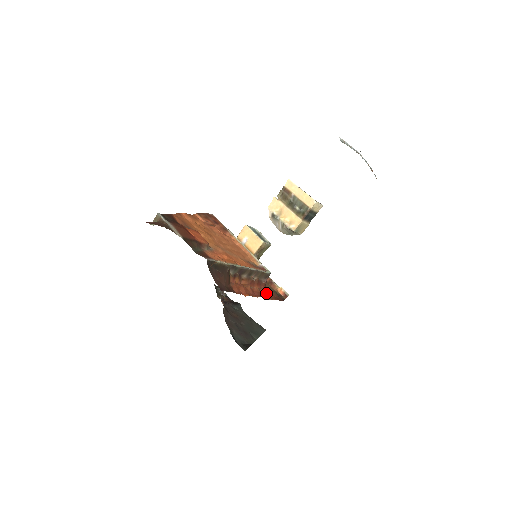
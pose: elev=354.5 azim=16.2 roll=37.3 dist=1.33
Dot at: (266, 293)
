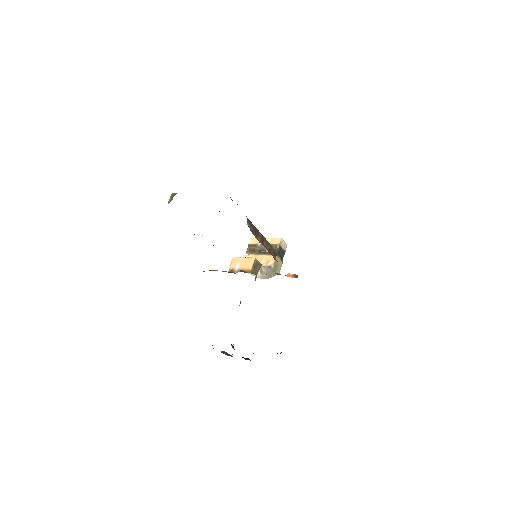
Dot at: occluded
